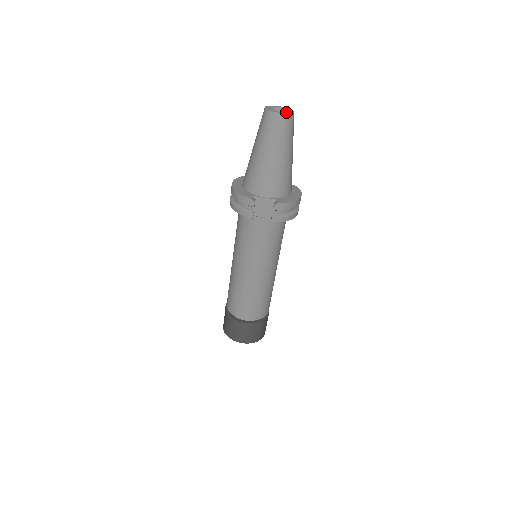
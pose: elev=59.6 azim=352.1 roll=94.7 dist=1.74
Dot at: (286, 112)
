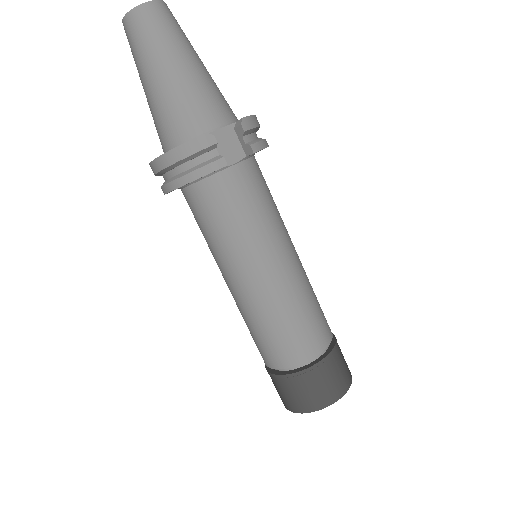
Dot at: (157, 3)
